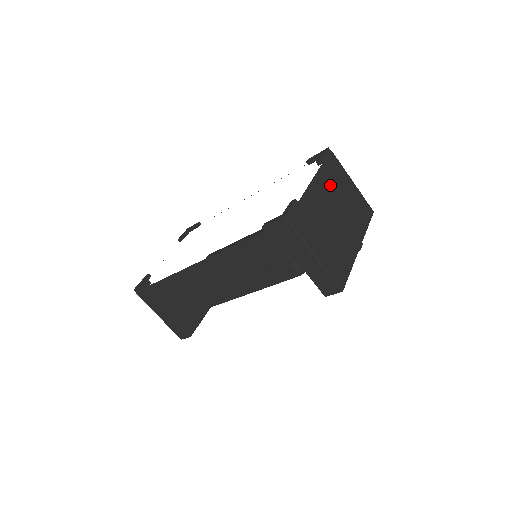
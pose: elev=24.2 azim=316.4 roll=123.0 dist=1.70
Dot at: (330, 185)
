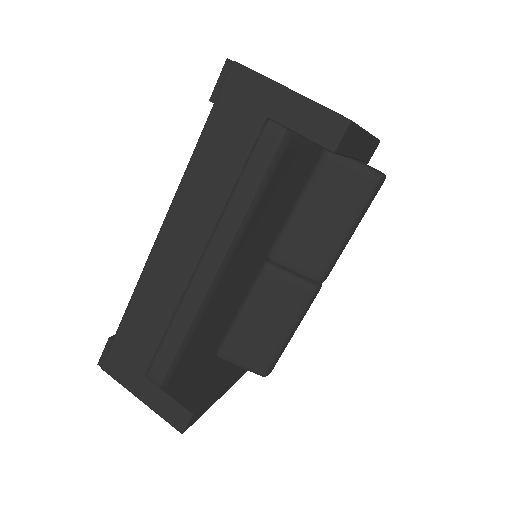
Dot at: occluded
